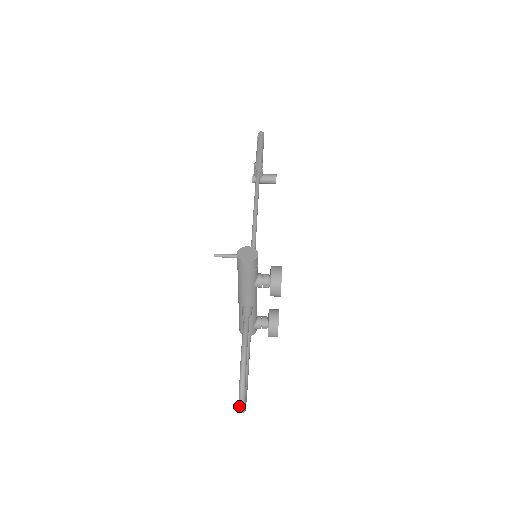
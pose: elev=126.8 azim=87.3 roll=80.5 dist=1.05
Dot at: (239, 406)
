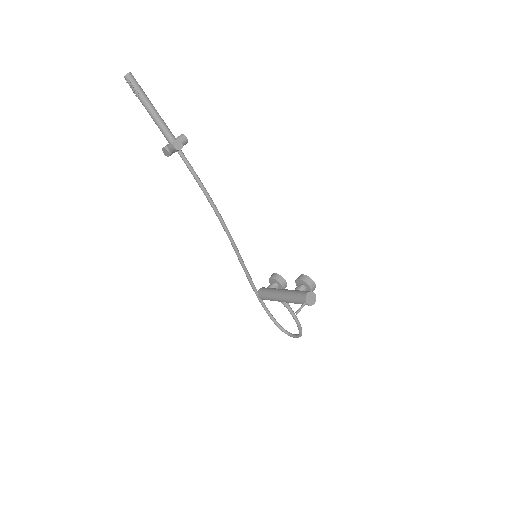
Dot at: occluded
